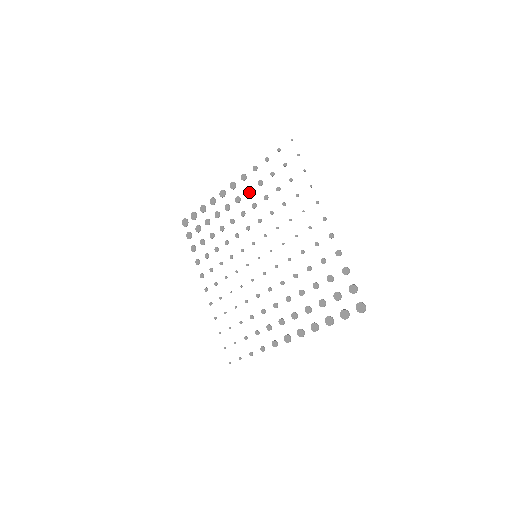
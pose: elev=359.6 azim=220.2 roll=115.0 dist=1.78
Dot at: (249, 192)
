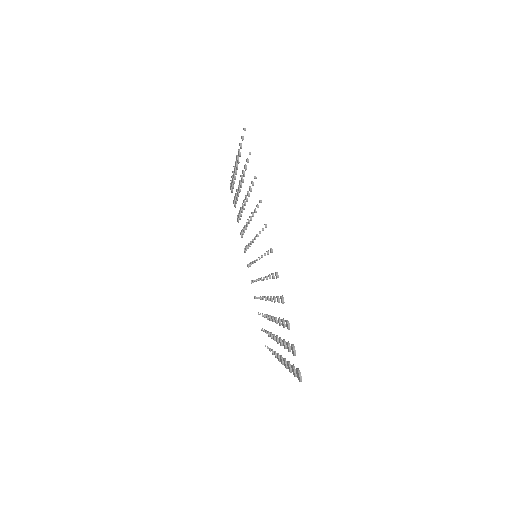
Dot at: (241, 180)
